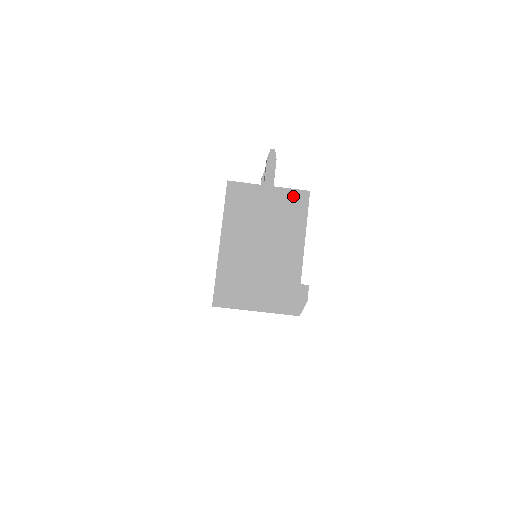
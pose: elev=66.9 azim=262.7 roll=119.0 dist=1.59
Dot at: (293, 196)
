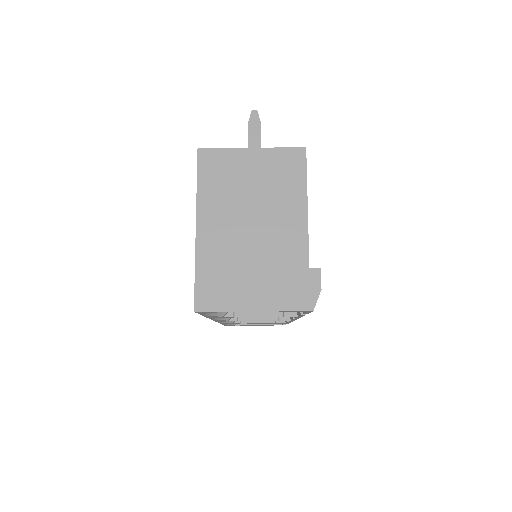
Dot at: (285, 157)
